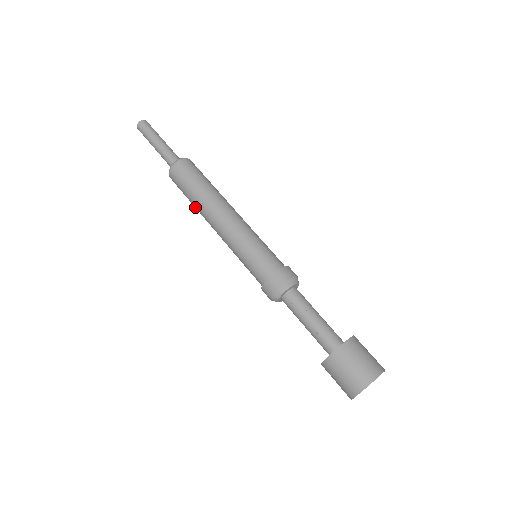
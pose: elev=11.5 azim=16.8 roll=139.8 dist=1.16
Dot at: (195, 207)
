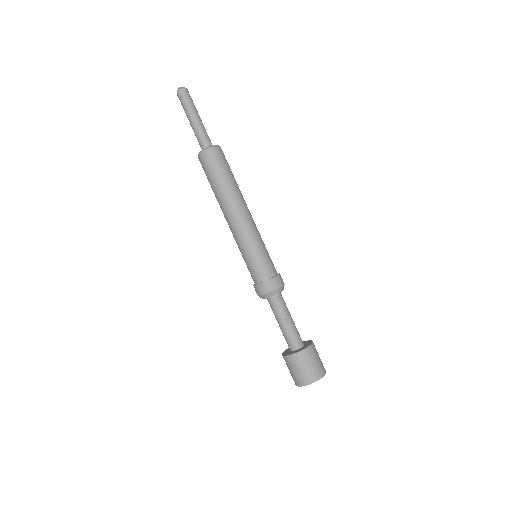
Dot at: (219, 192)
